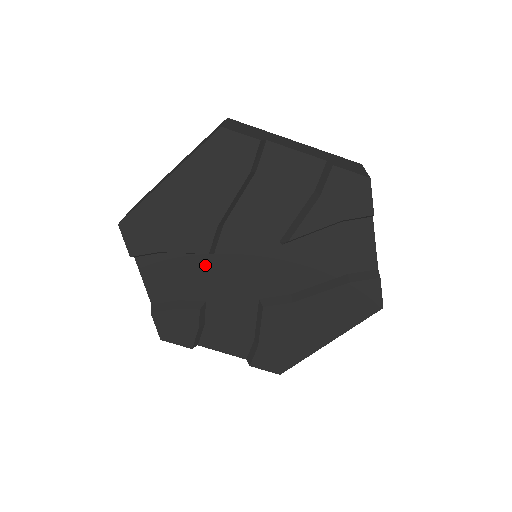
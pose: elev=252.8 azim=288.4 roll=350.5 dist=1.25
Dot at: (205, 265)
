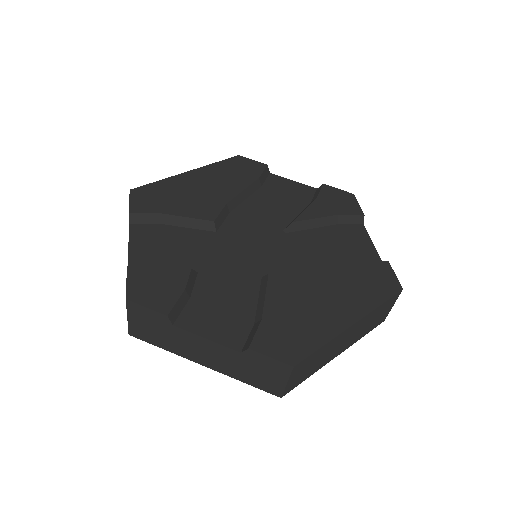
Dot at: (205, 239)
